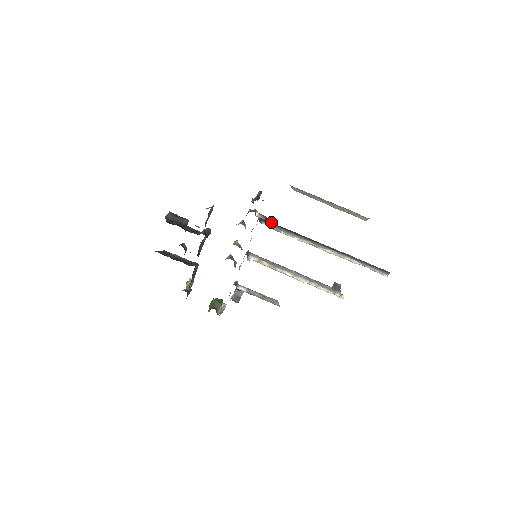
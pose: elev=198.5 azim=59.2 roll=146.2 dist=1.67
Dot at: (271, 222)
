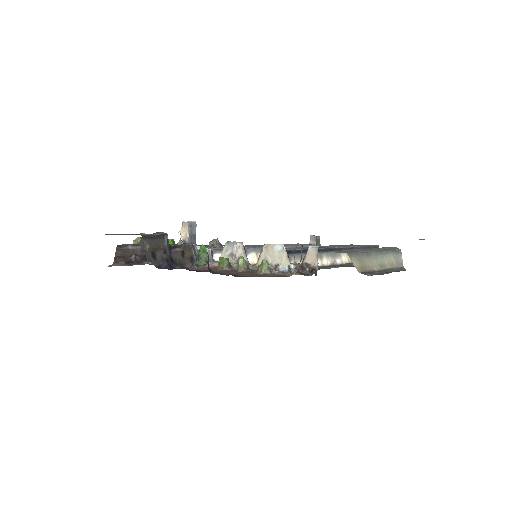
Dot at: (294, 250)
